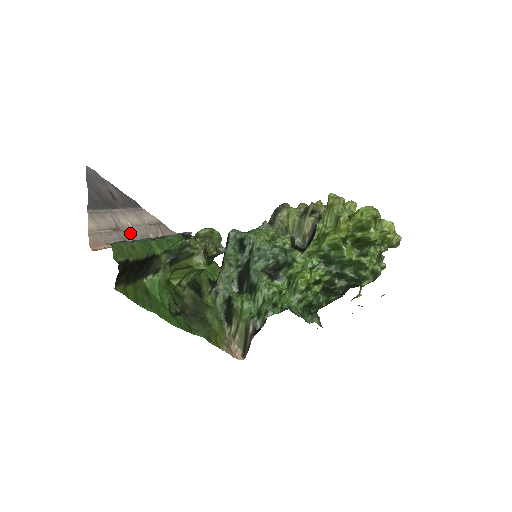
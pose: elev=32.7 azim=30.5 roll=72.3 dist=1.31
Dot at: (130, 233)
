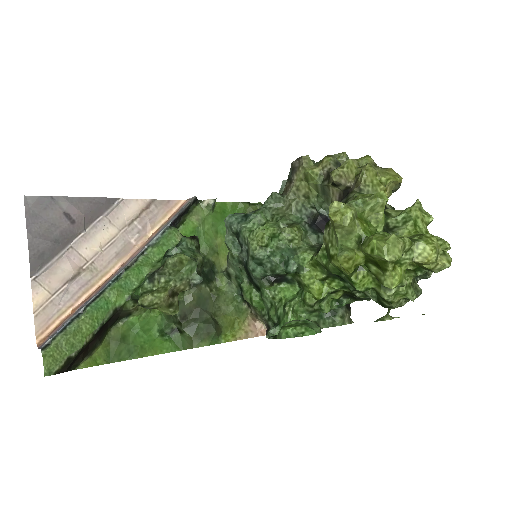
Dot at: (98, 263)
